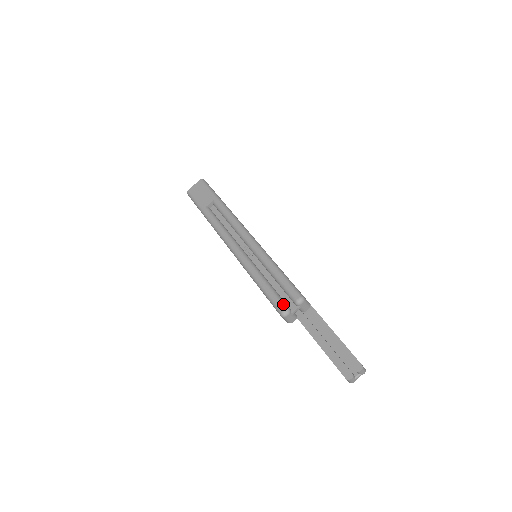
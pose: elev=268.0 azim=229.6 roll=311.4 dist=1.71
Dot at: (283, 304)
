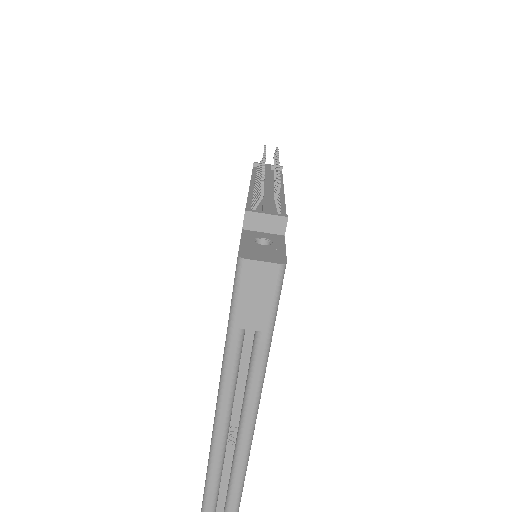
Dot at: out of frame
